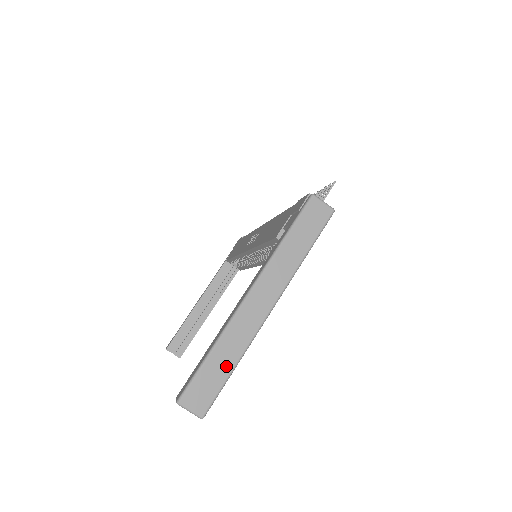
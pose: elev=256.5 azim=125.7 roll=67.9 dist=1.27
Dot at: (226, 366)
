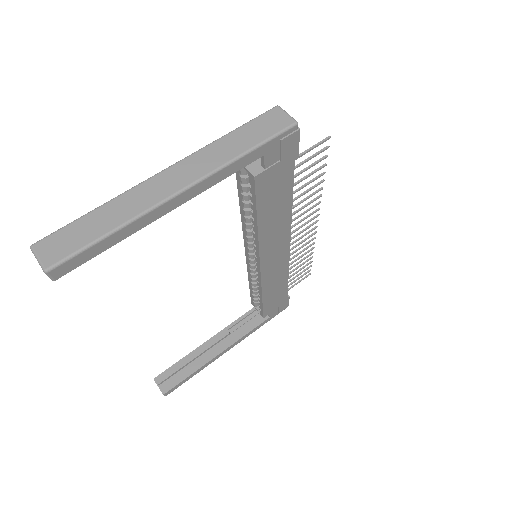
Dot at: (102, 227)
